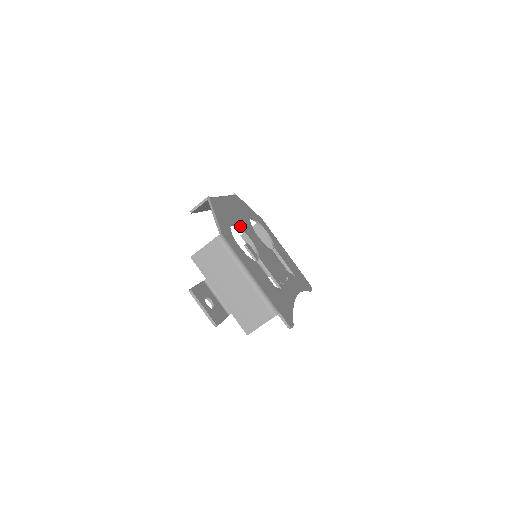
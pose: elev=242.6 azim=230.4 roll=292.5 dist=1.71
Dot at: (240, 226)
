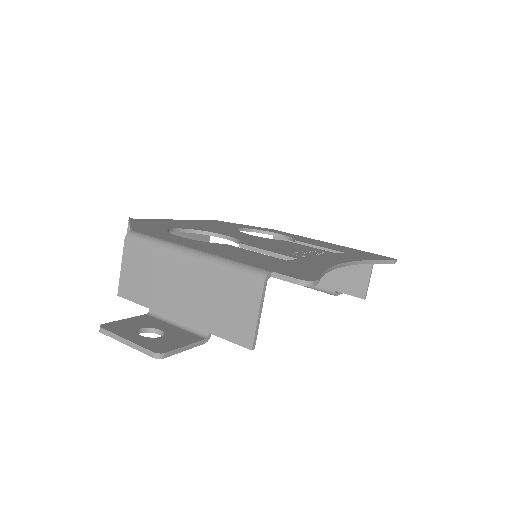
Dot at: (201, 230)
